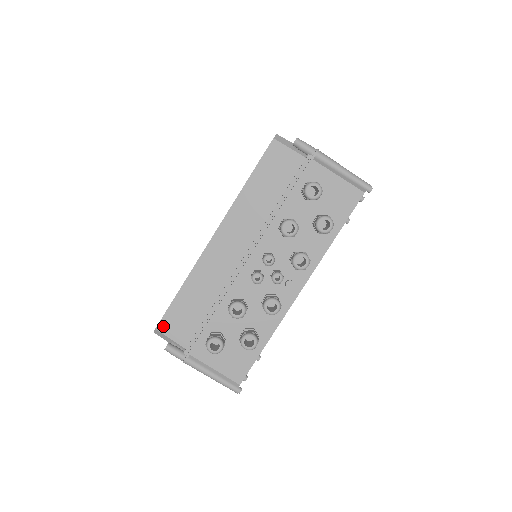
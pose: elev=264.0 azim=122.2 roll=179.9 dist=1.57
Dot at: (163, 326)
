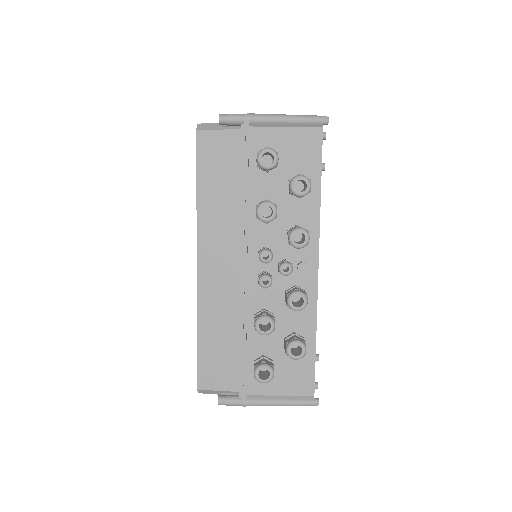
Dot at: (203, 382)
